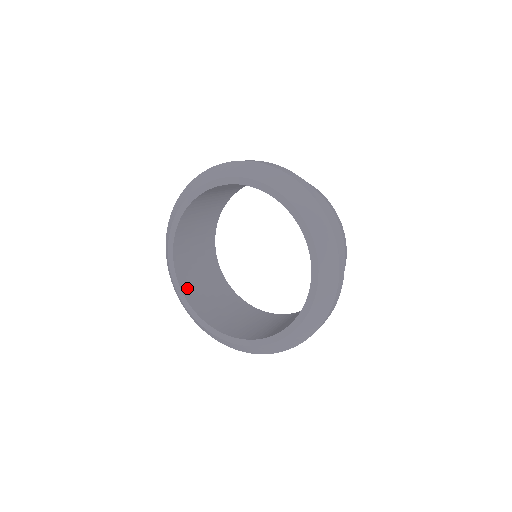
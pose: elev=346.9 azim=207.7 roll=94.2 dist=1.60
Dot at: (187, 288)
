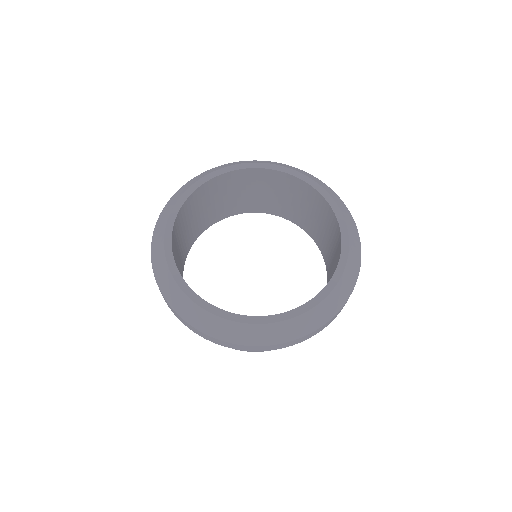
Dot at: (186, 208)
